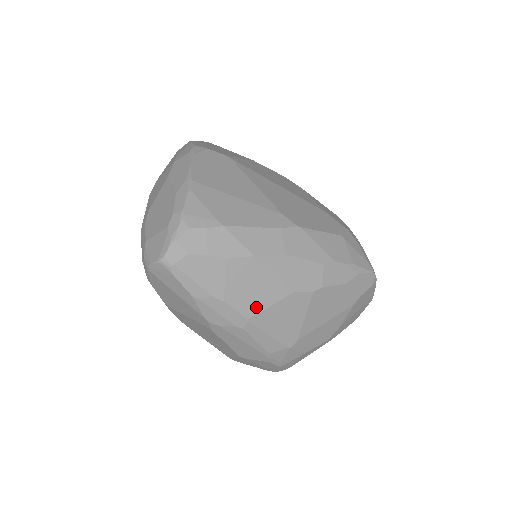
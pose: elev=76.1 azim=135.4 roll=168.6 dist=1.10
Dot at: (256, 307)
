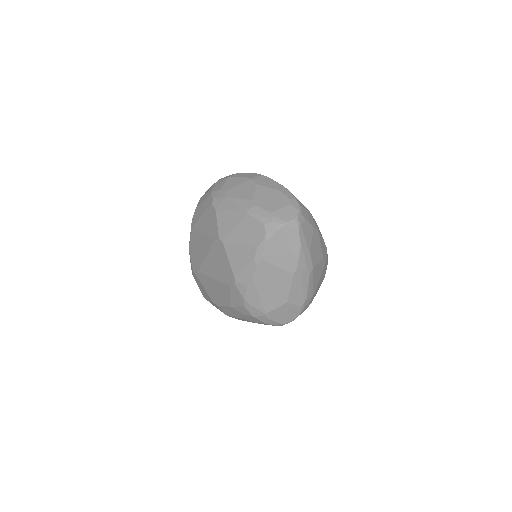
Dot at: (316, 261)
